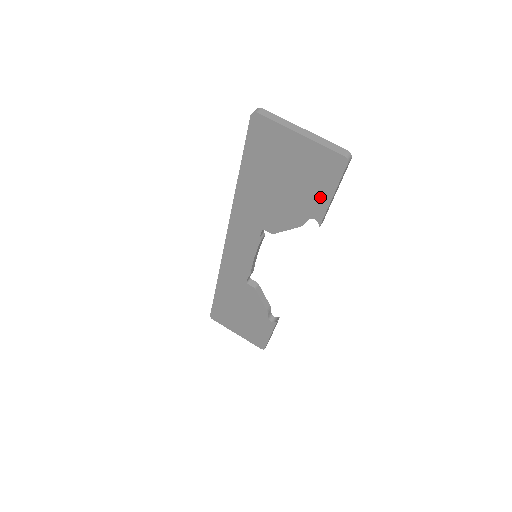
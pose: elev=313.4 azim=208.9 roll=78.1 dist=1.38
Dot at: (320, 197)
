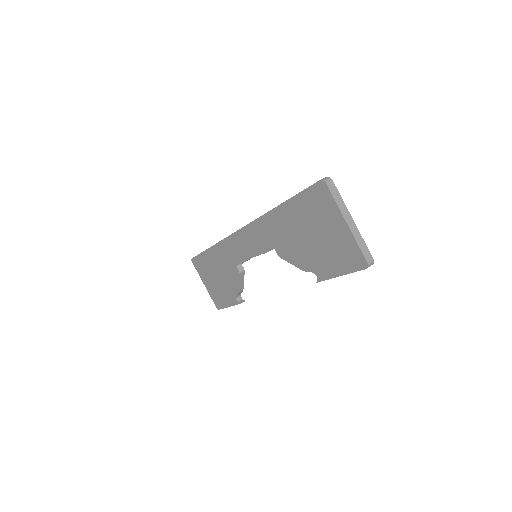
Dot at: (331, 268)
